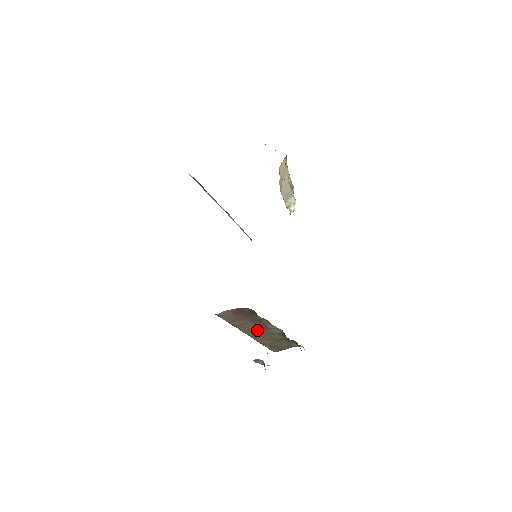
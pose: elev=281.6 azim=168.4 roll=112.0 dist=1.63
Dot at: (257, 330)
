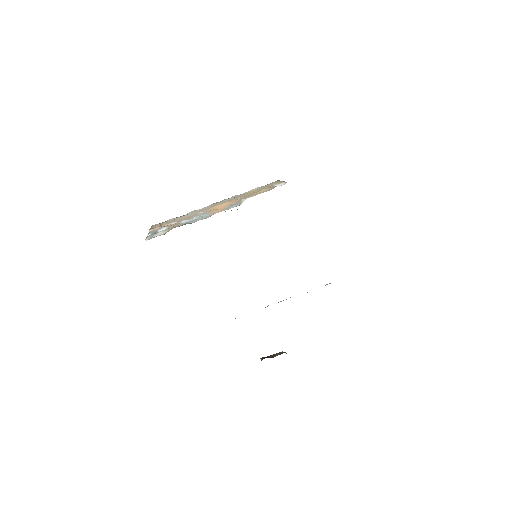
Dot at: occluded
